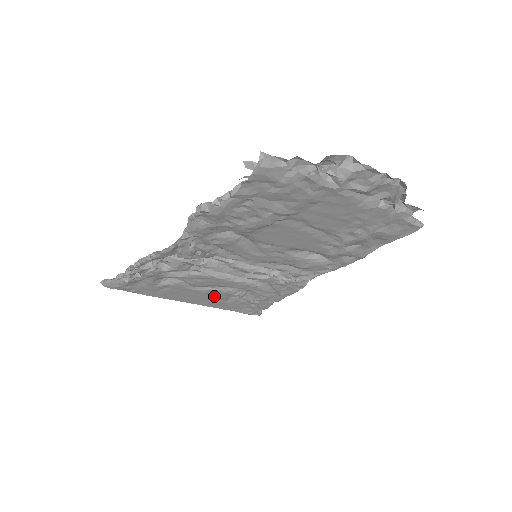
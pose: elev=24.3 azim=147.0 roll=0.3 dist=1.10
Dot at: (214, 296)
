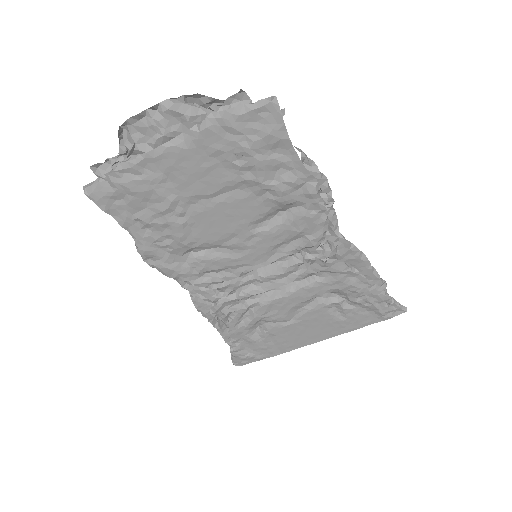
Dot at: (319, 319)
